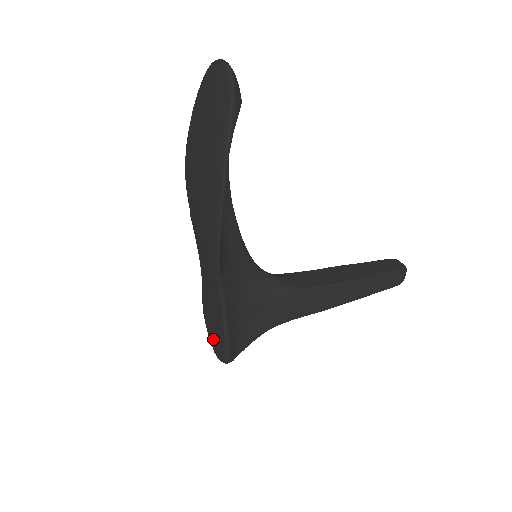
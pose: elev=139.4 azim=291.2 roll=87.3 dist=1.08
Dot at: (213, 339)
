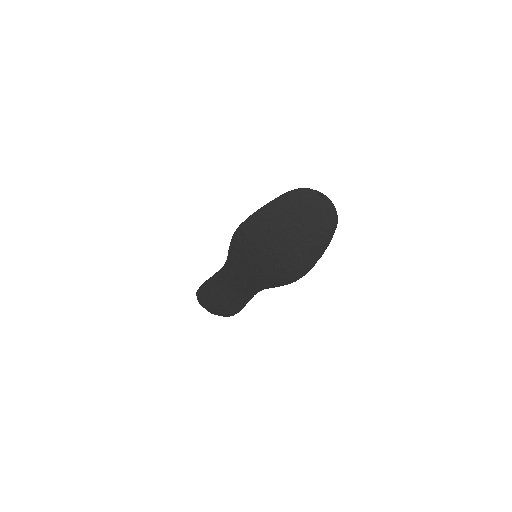
Dot at: (219, 308)
